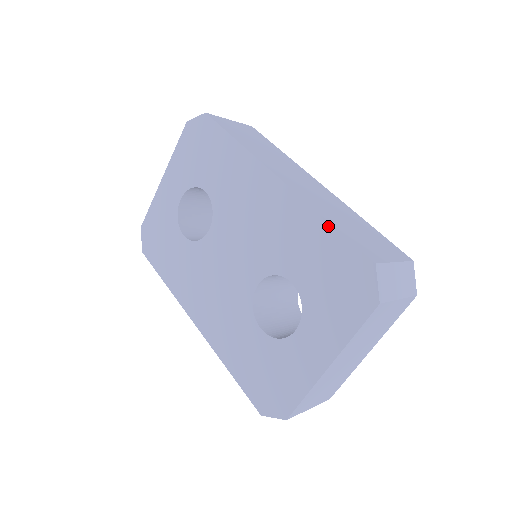
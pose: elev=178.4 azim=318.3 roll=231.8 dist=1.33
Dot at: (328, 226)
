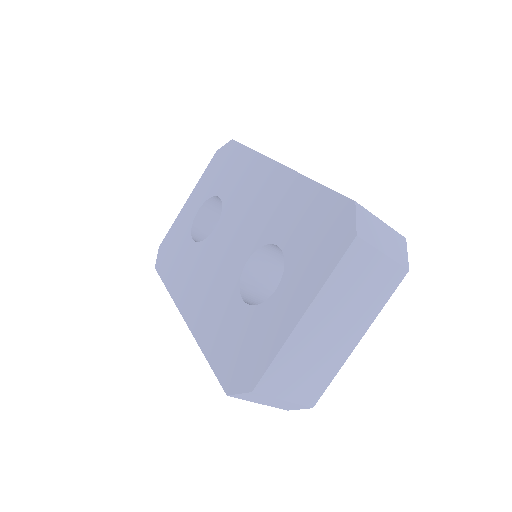
Dot at: (317, 186)
